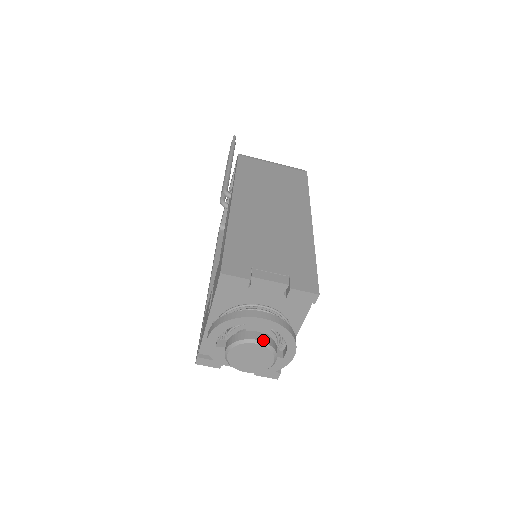
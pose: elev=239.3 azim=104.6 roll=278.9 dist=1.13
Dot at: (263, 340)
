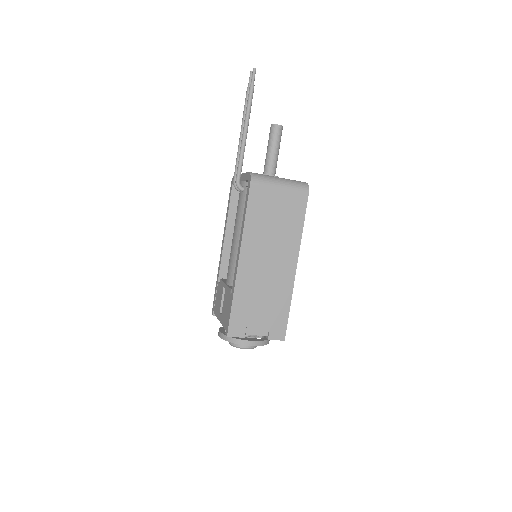
Dot at: (250, 347)
